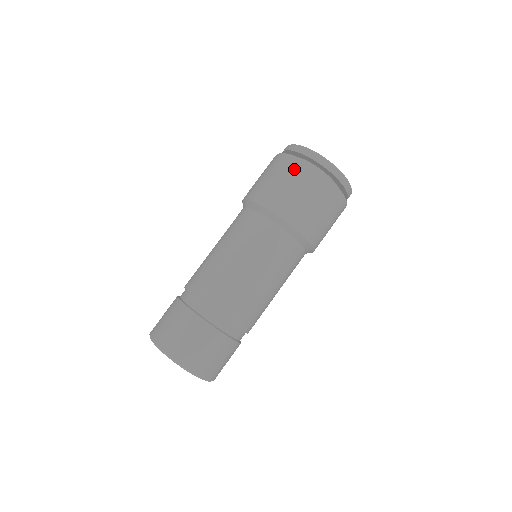
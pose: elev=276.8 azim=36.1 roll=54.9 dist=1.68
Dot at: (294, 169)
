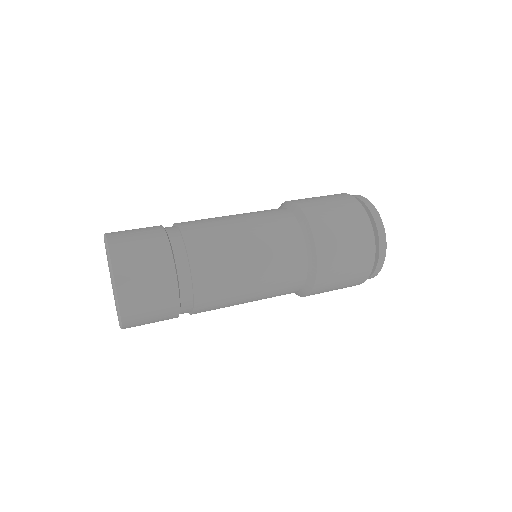
Dot at: (352, 208)
